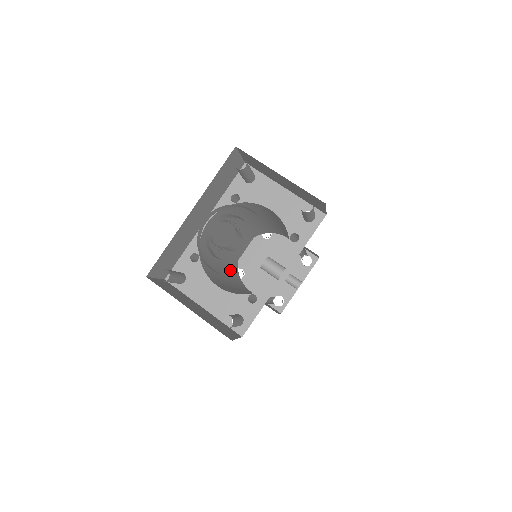
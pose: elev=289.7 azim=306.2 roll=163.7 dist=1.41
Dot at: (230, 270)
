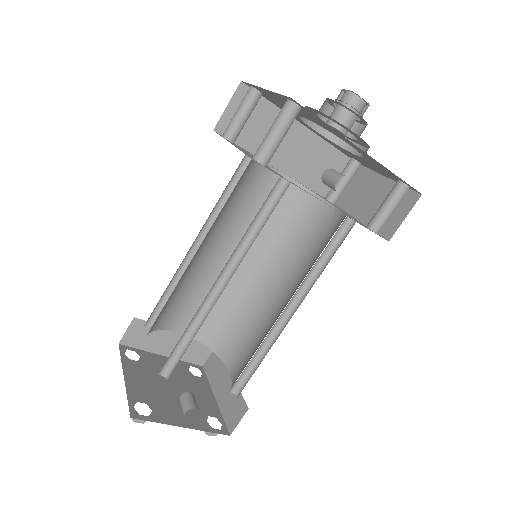
Dot at: (178, 286)
